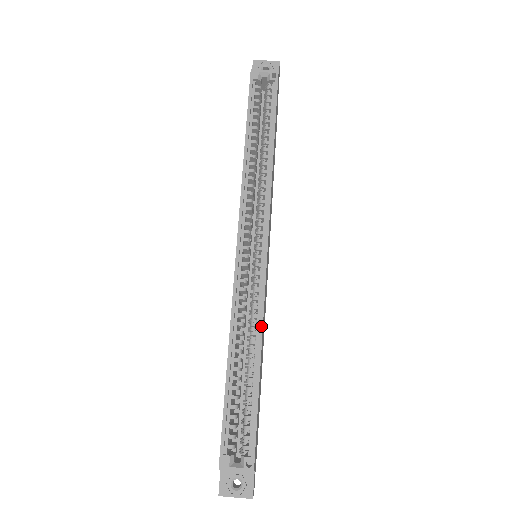
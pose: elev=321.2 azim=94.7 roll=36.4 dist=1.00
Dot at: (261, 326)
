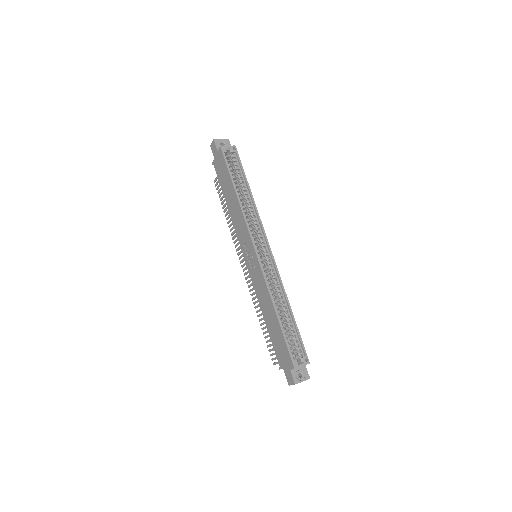
Dot at: (284, 290)
